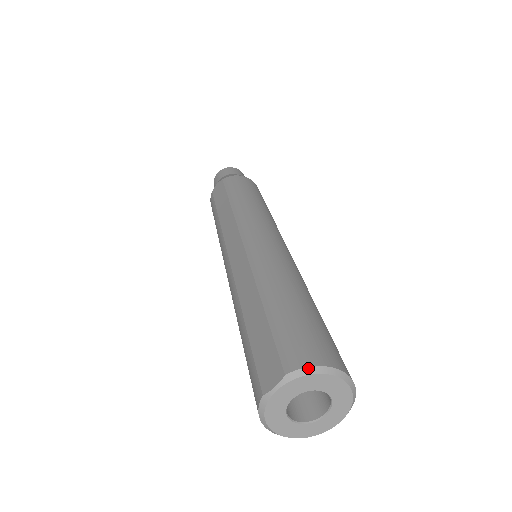
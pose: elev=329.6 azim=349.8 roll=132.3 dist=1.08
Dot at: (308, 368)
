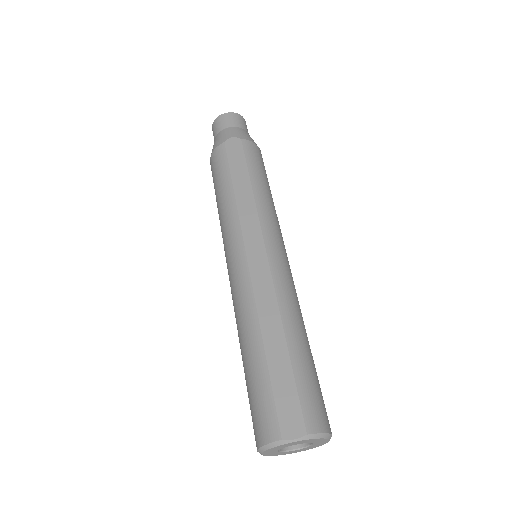
Dot at: (322, 434)
